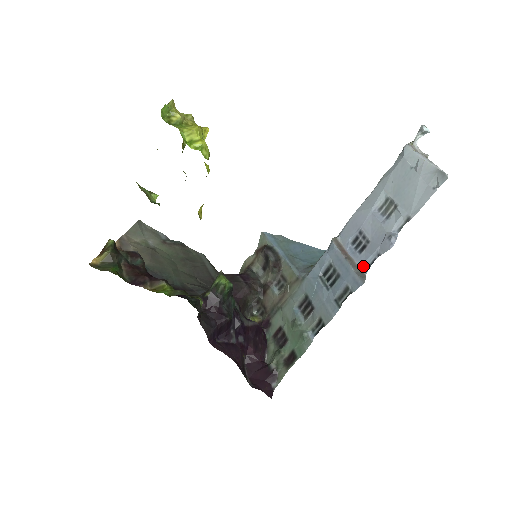
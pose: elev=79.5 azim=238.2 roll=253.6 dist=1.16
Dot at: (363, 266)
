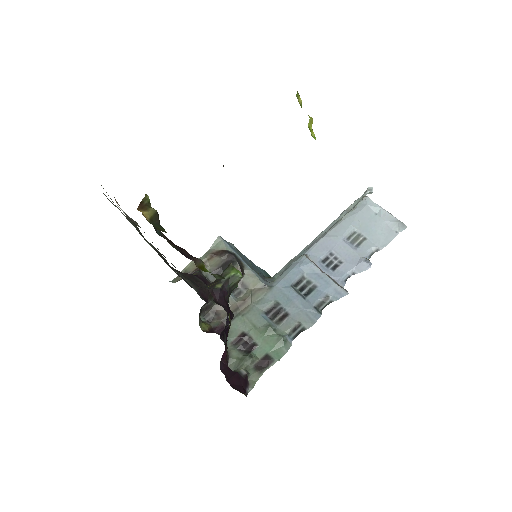
Dot at: (340, 281)
